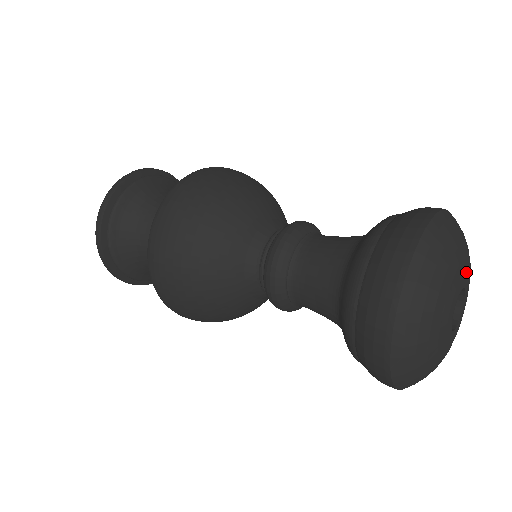
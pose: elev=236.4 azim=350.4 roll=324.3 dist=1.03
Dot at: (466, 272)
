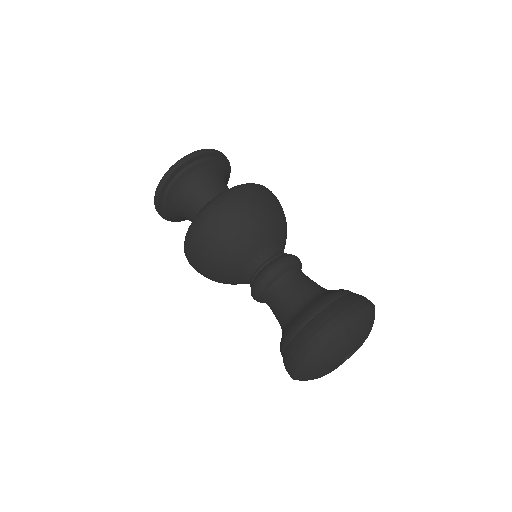
Dot at: occluded
